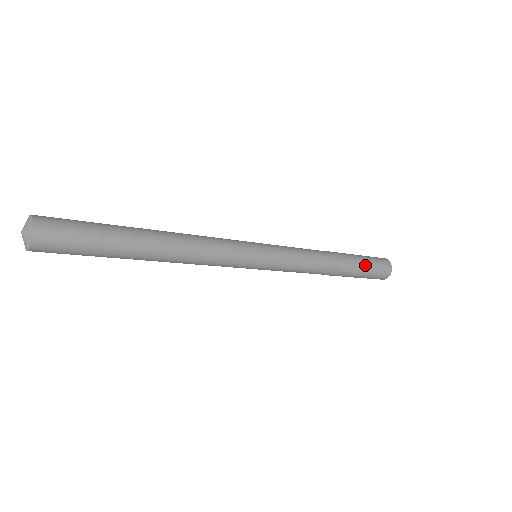
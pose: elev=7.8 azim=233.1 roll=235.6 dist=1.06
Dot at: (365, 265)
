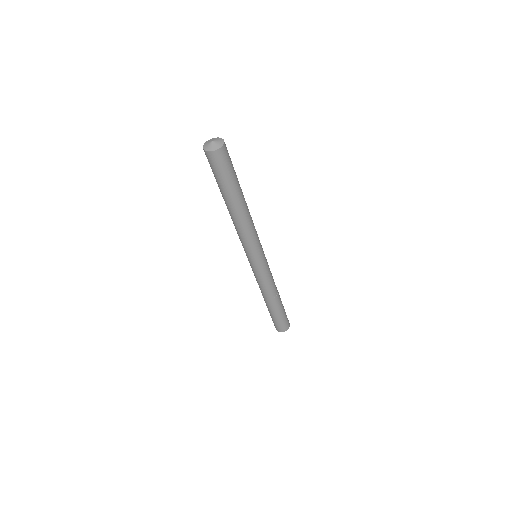
Dot at: occluded
